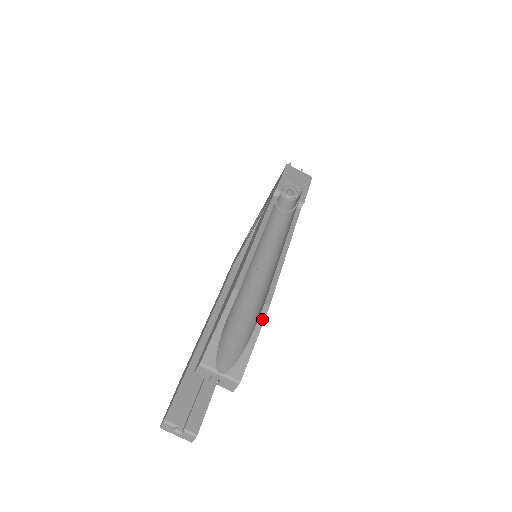
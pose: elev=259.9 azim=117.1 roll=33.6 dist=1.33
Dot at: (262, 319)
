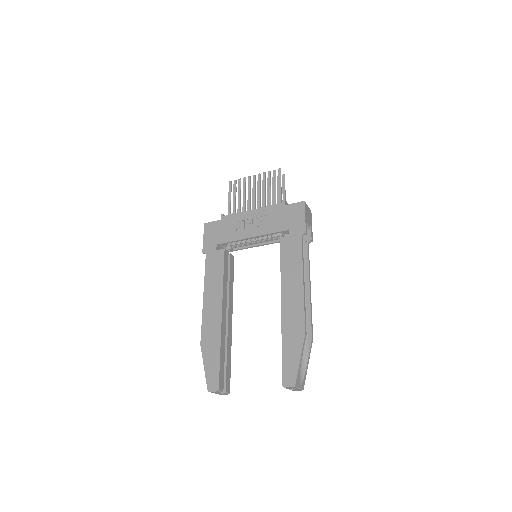
Dot at: occluded
